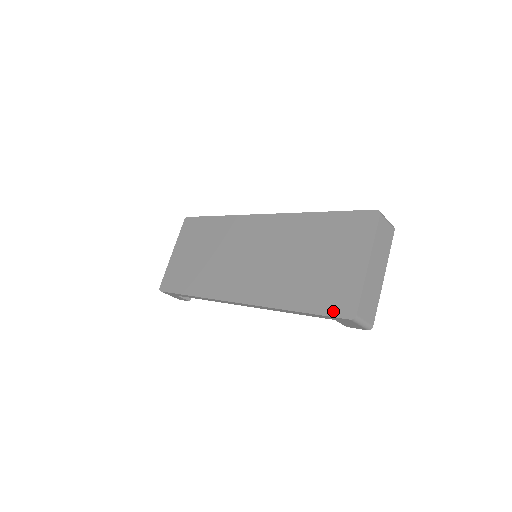
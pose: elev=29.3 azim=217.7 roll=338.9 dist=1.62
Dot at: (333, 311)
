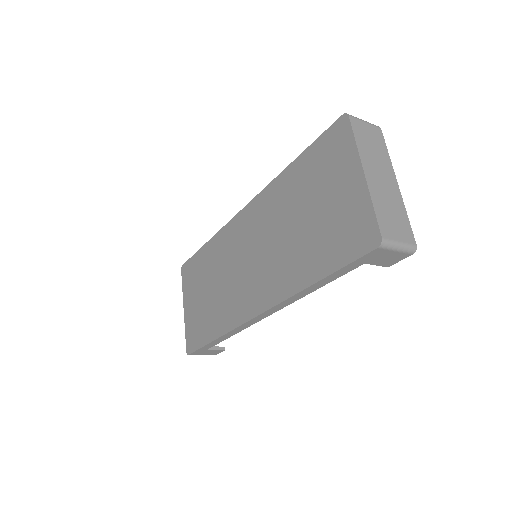
Dot at: (354, 252)
